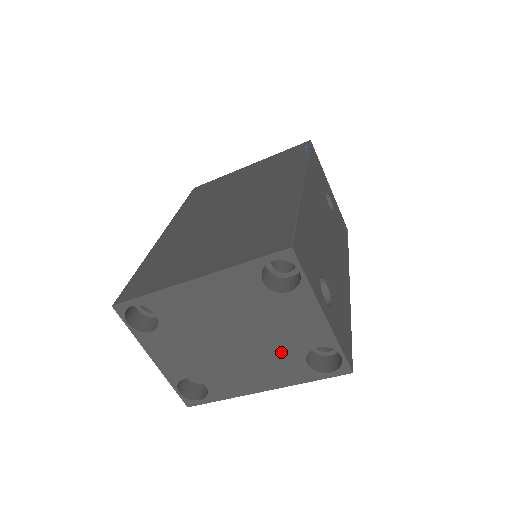
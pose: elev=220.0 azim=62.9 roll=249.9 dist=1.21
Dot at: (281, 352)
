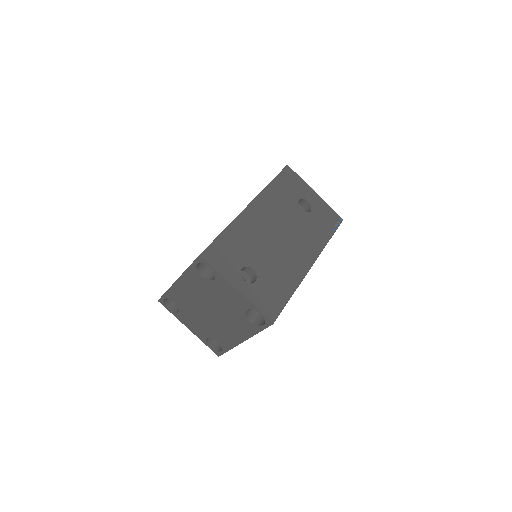
Dot at: (234, 316)
